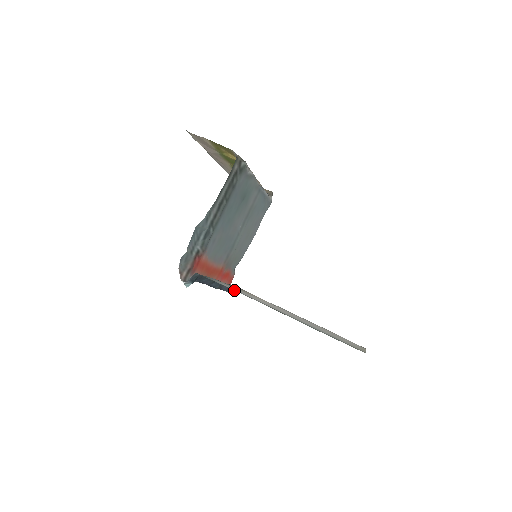
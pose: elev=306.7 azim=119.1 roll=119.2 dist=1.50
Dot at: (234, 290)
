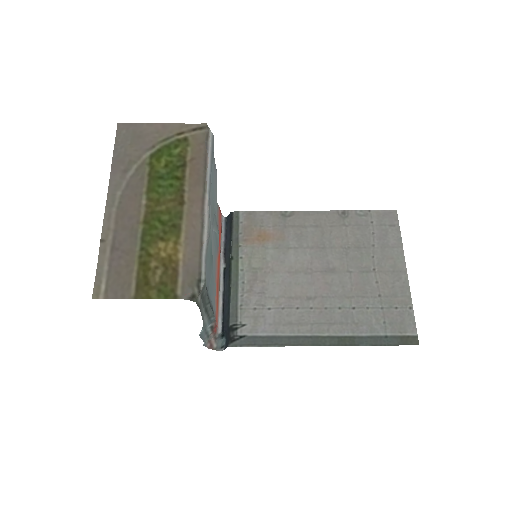
Dot at: (273, 342)
